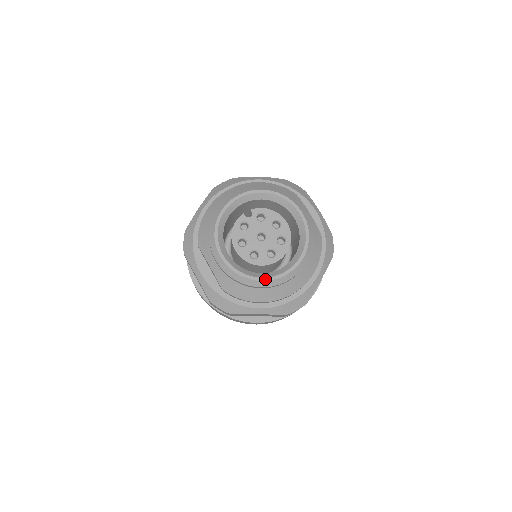
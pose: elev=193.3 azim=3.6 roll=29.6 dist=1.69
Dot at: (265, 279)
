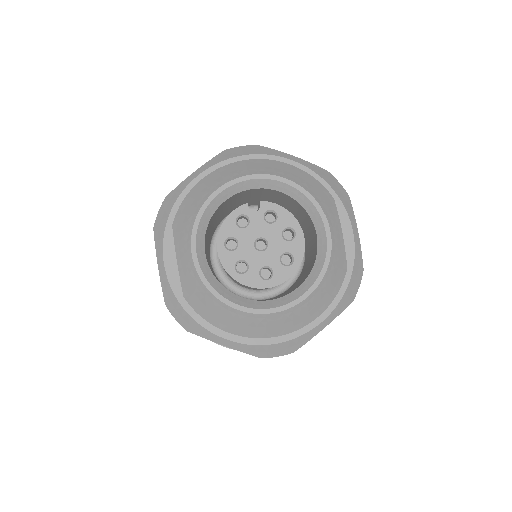
Dot at: (243, 308)
